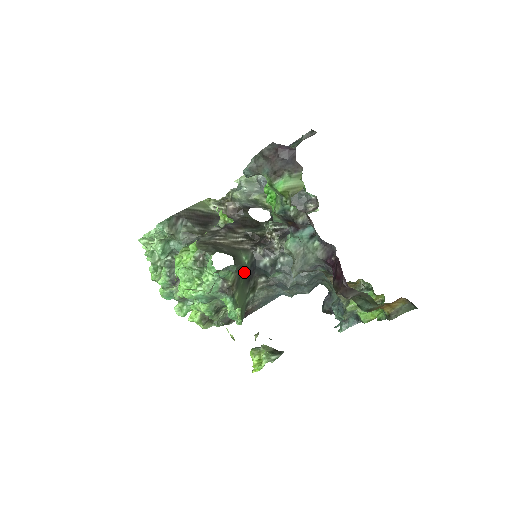
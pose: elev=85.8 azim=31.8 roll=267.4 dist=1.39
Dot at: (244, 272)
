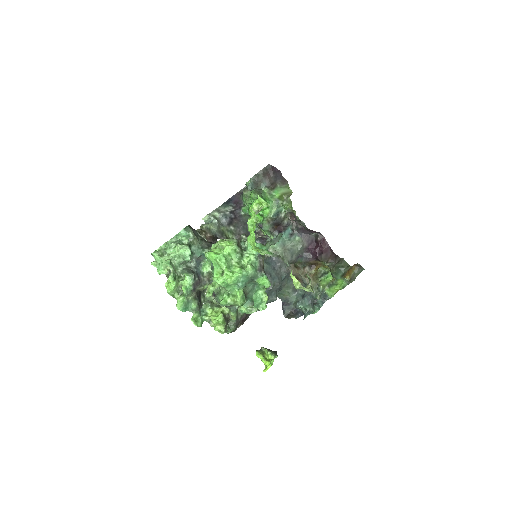
Dot at: occluded
